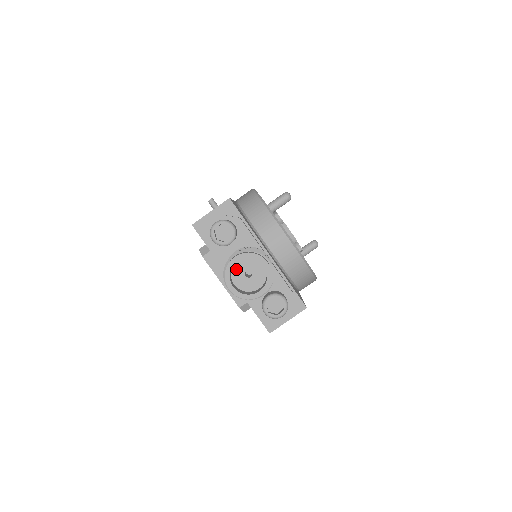
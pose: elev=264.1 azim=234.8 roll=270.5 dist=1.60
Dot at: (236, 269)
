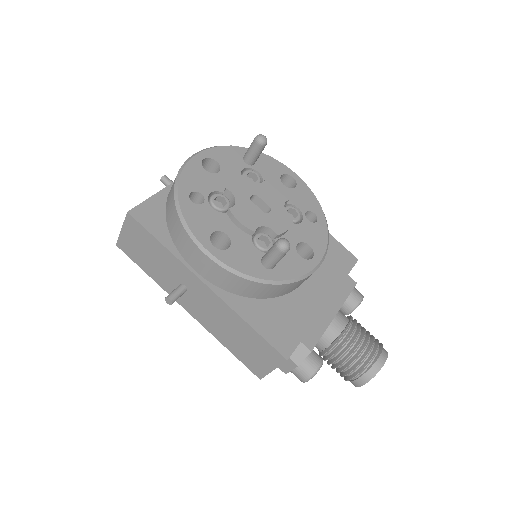
Dot at: occluded
